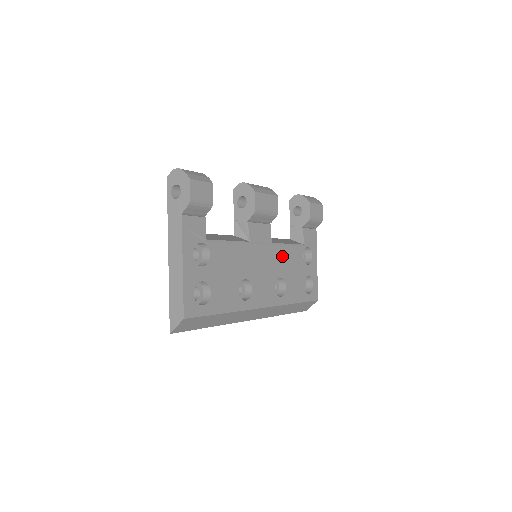
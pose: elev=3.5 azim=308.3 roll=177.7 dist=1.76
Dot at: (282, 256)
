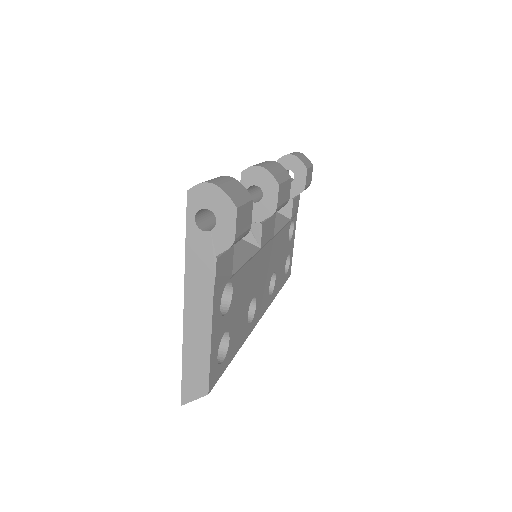
Dot at: (277, 246)
